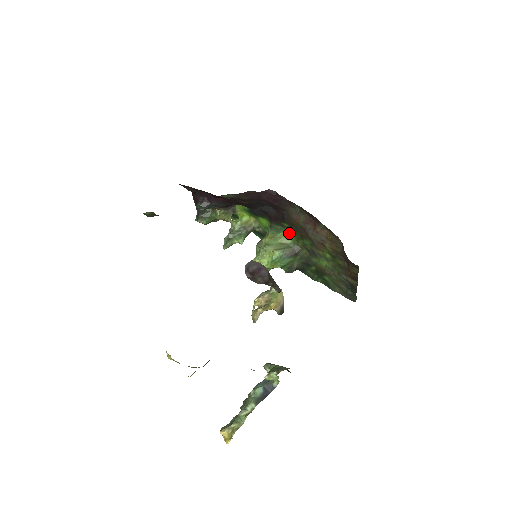
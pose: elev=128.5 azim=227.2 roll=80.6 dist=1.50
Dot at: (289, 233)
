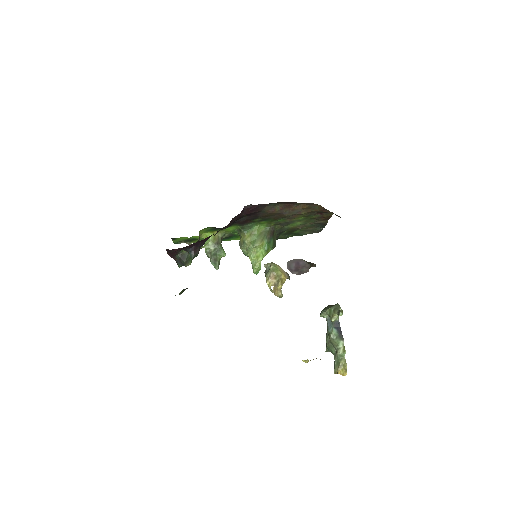
Dot at: (261, 223)
